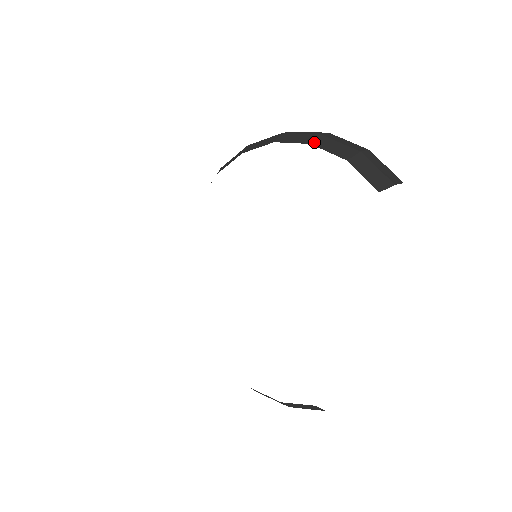
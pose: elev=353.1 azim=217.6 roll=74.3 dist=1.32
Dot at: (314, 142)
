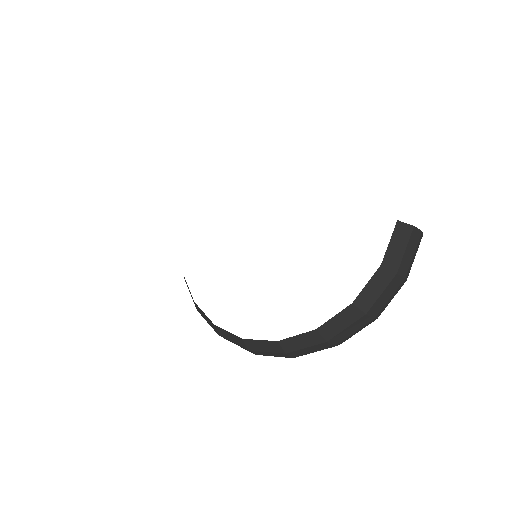
Dot at: occluded
